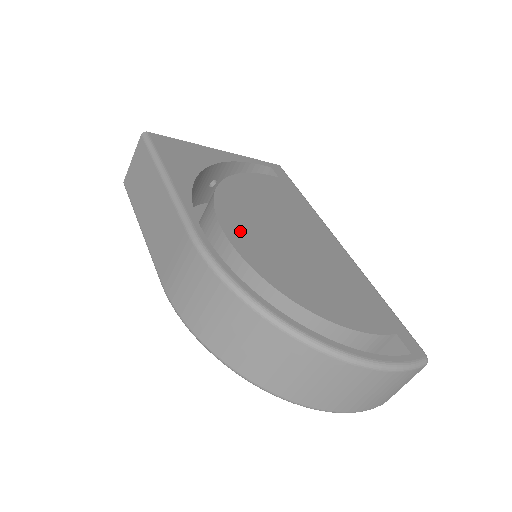
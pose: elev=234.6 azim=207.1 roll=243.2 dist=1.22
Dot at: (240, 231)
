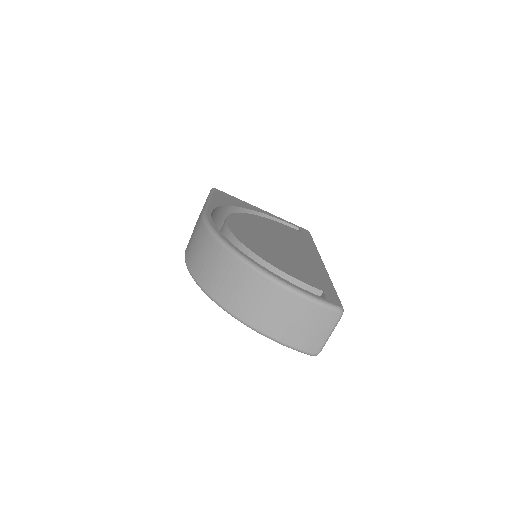
Dot at: (239, 224)
